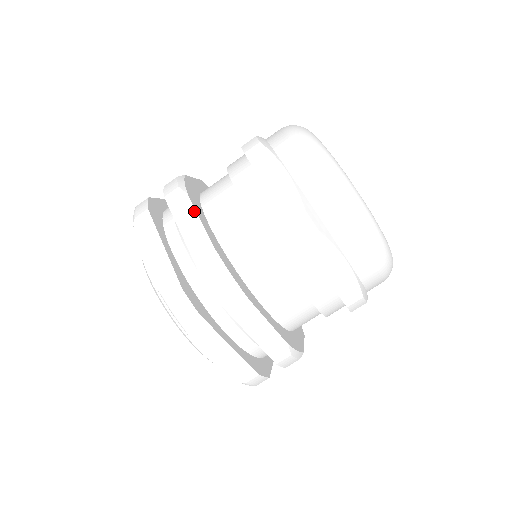
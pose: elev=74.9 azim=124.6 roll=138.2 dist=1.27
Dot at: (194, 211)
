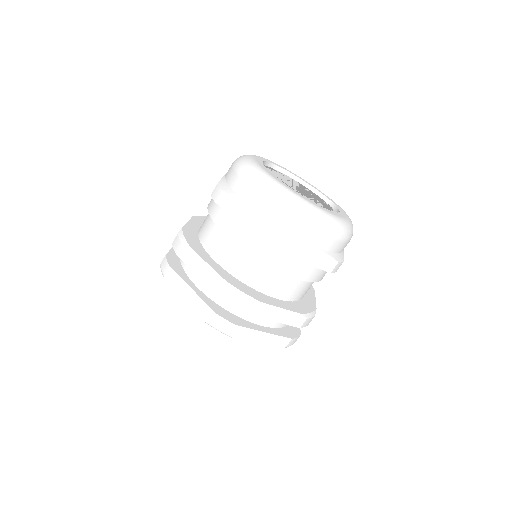
Dot at: (201, 259)
